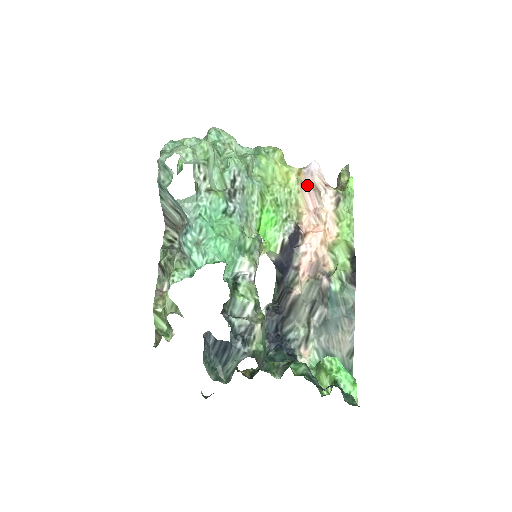
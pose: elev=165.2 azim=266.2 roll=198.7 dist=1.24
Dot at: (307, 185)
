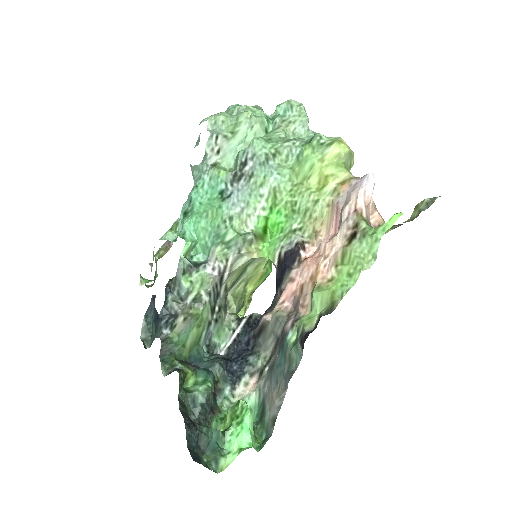
Dot at: (342, 201)
